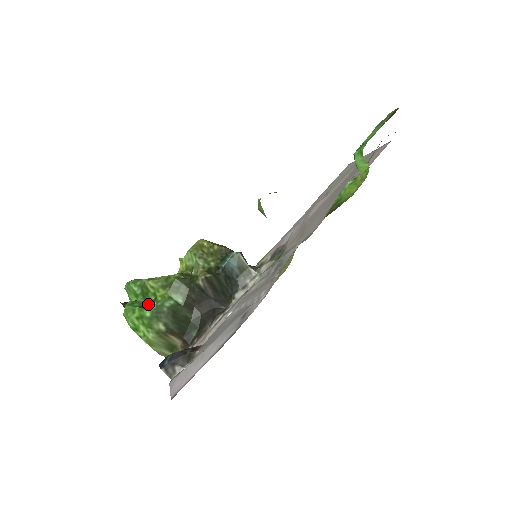
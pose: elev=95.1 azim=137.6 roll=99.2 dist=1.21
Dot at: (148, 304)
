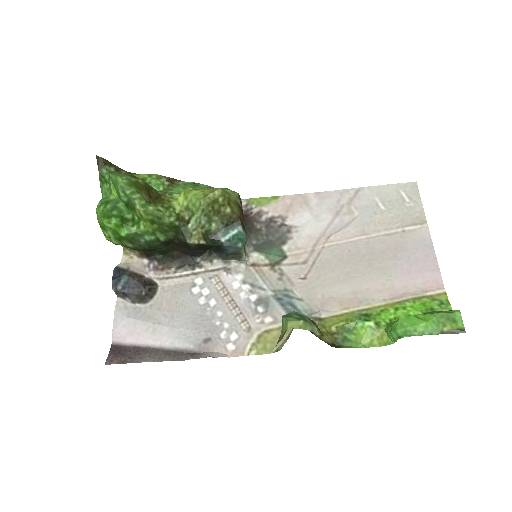
Dot at: (127, 217)
